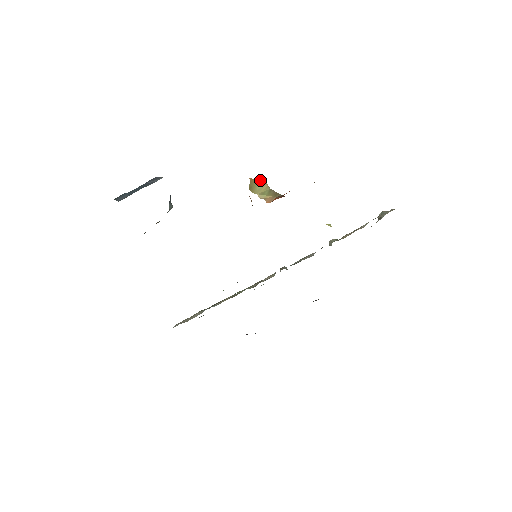
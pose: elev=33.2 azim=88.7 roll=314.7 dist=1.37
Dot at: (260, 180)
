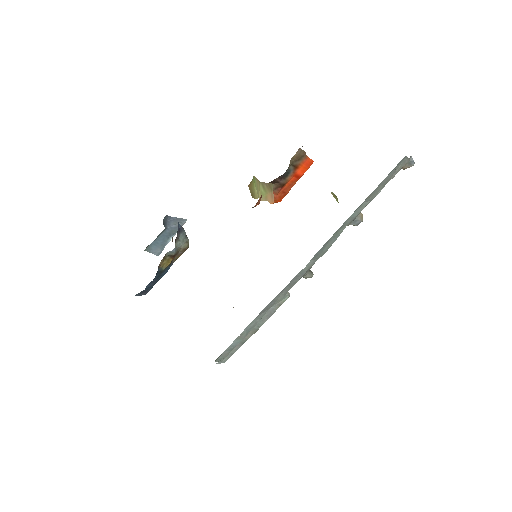
Dot at: (253, 180)
